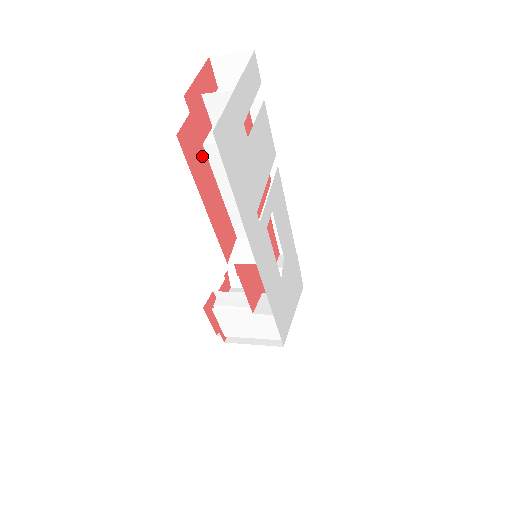
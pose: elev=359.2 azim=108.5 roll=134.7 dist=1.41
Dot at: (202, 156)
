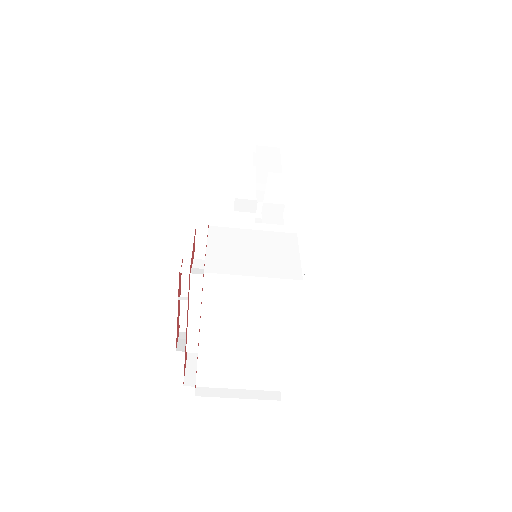
Dot at: occluded
